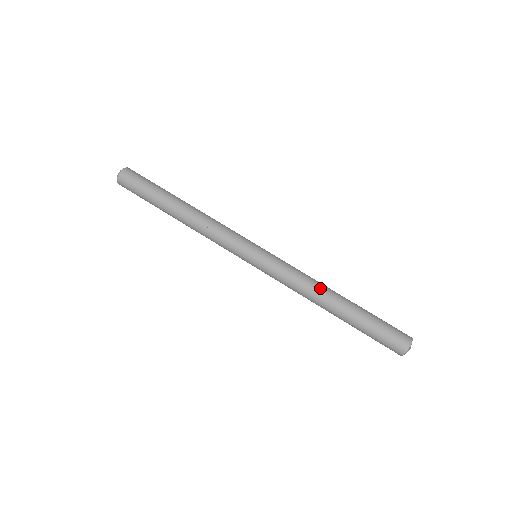
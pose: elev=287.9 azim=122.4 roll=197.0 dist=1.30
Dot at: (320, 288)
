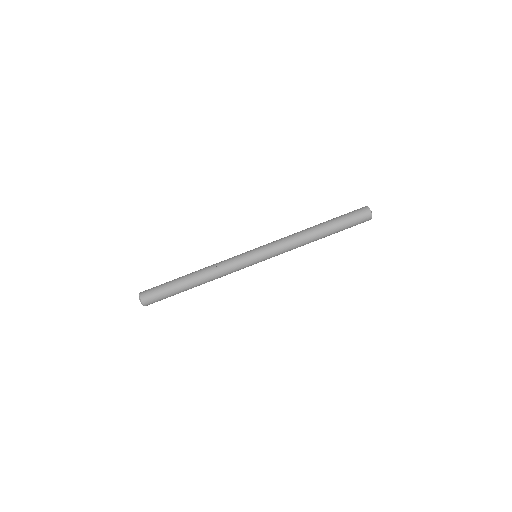
Dot at: (306, 240)
